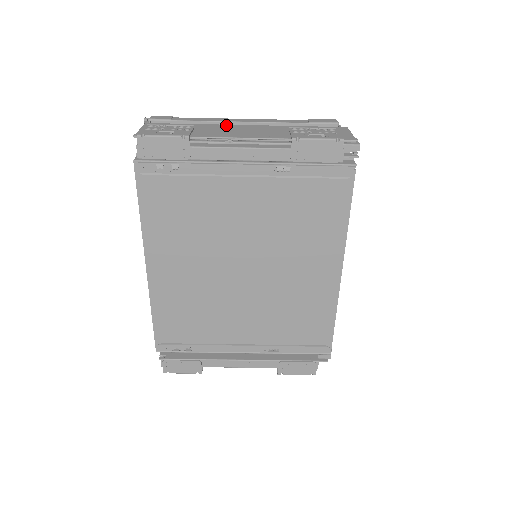
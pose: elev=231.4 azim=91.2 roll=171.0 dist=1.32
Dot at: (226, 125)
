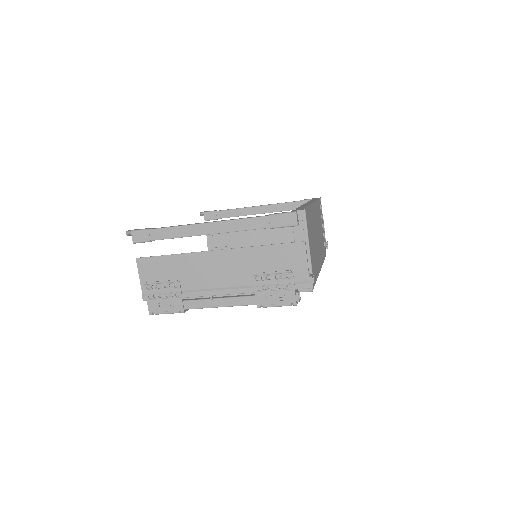
Dot at: (200, 255)
